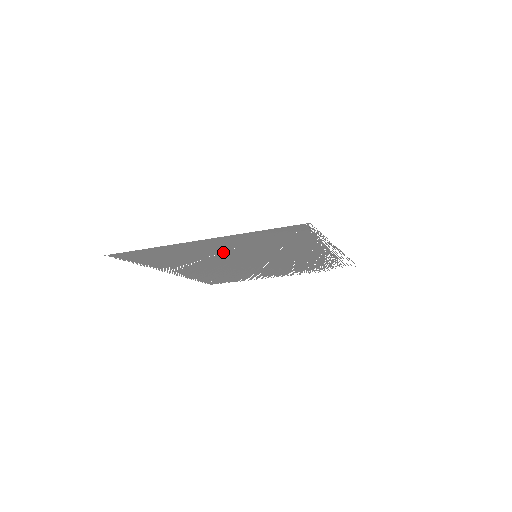
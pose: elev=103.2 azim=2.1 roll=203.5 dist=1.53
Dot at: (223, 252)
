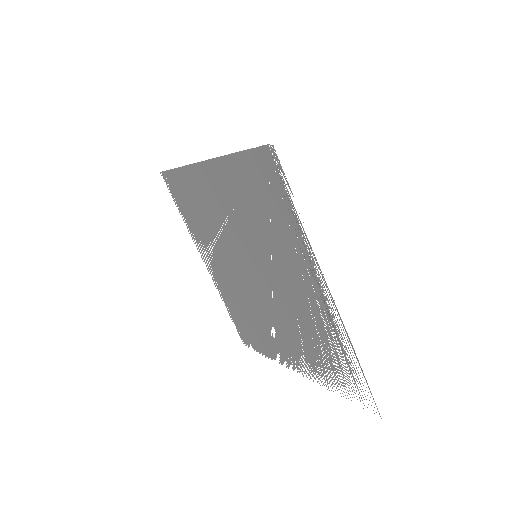
Dot at: (228, 220)
